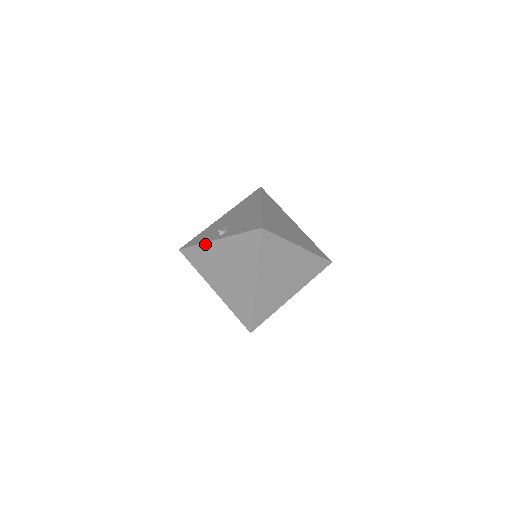
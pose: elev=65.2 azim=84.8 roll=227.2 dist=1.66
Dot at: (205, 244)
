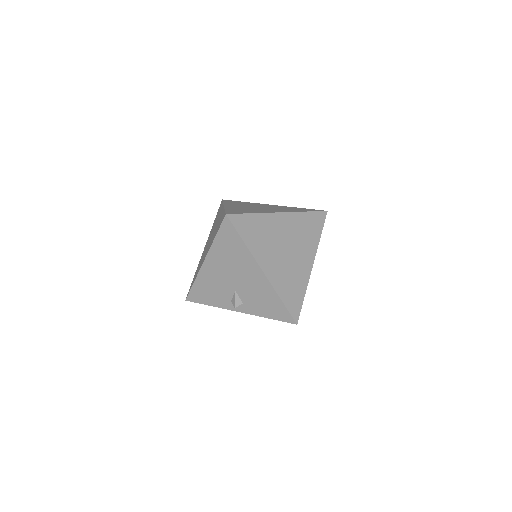
Dot at: (256, 203)
